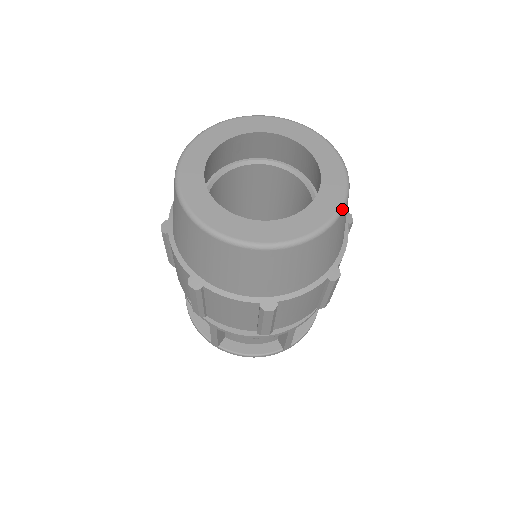
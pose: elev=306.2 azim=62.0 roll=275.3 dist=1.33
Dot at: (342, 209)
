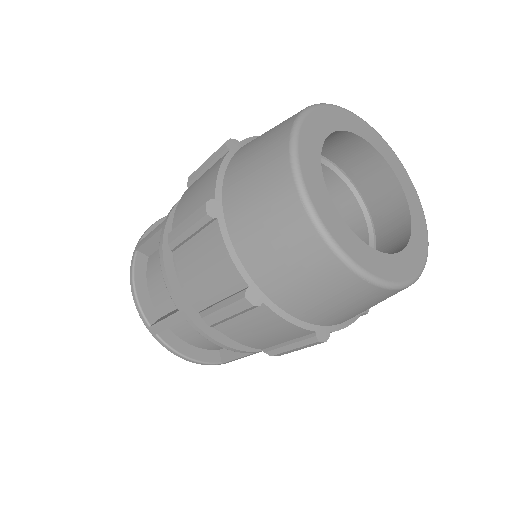
Dot at: (417, 194)
